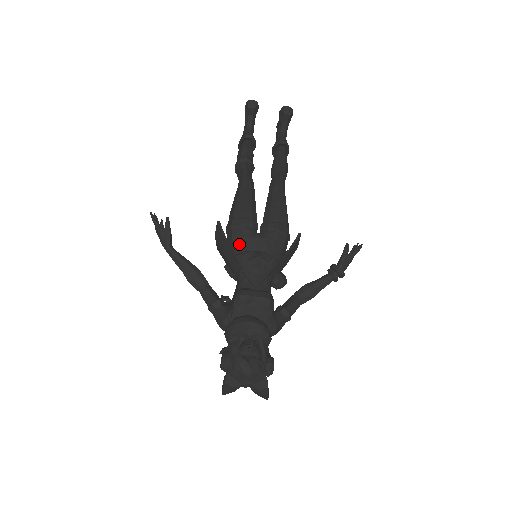
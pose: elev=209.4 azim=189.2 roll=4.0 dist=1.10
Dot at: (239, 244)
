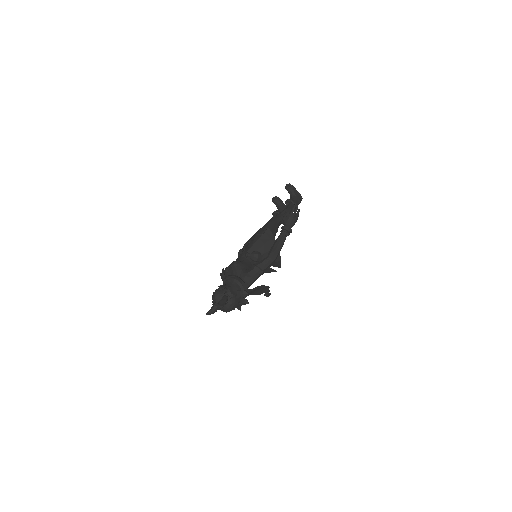
Dot at: occluded
